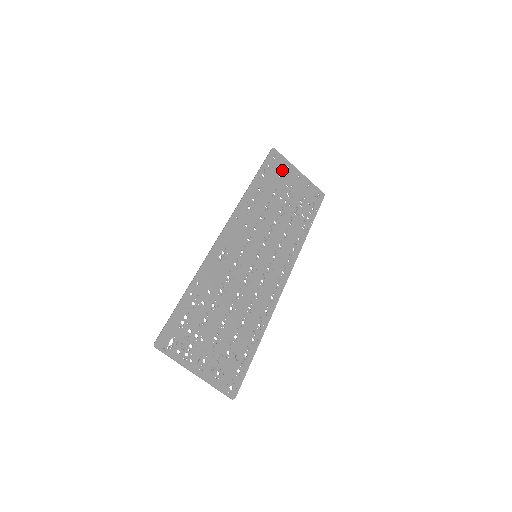
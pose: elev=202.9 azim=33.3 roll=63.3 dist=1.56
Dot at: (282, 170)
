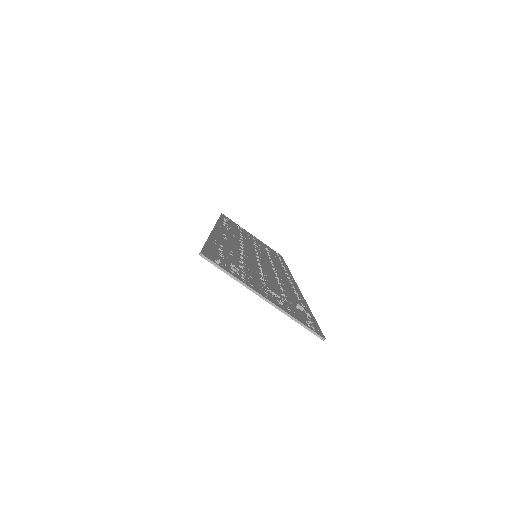
Dot at: (238, 227)
